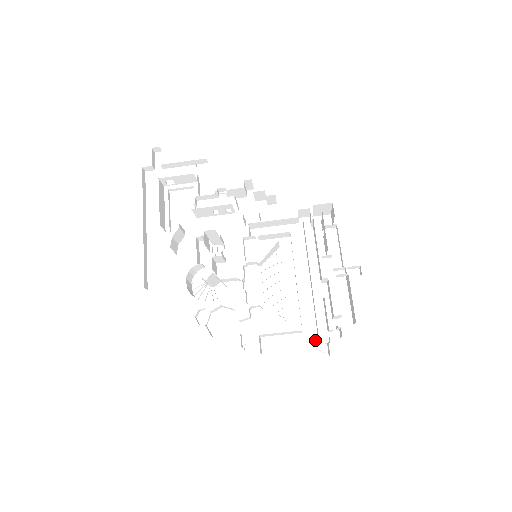
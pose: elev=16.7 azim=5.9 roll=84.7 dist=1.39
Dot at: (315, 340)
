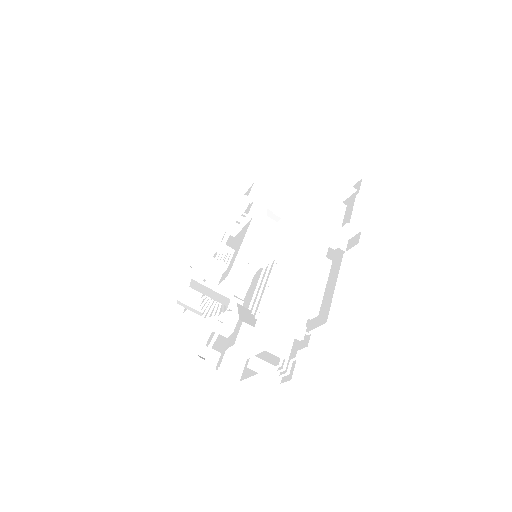
Dot at: (280, 353)
